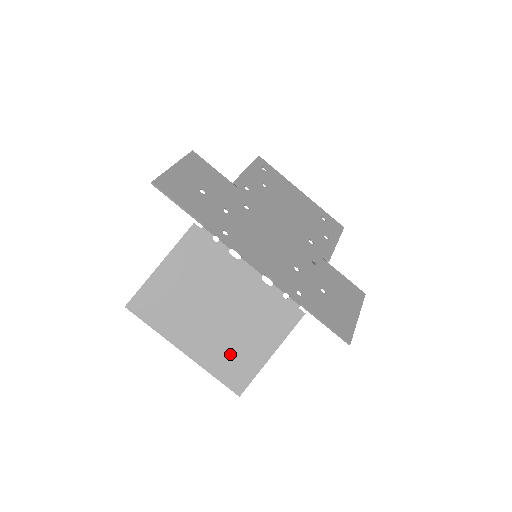
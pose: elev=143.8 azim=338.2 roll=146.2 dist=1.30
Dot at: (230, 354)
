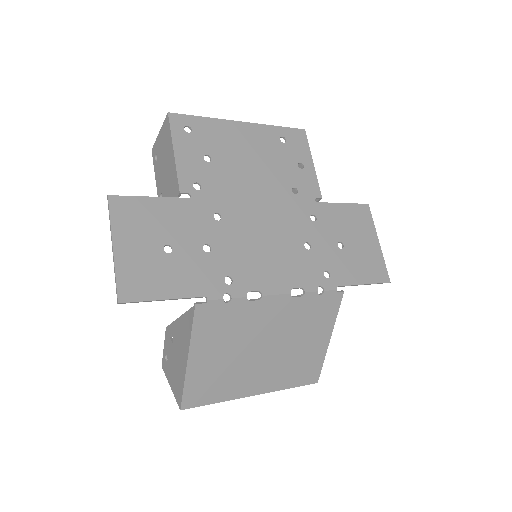
Dot at: (295, 366)
